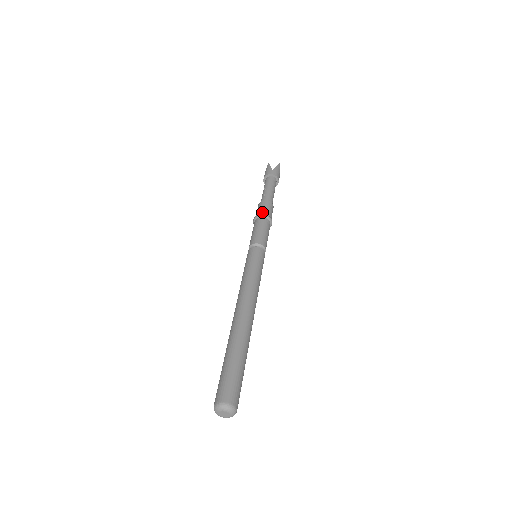
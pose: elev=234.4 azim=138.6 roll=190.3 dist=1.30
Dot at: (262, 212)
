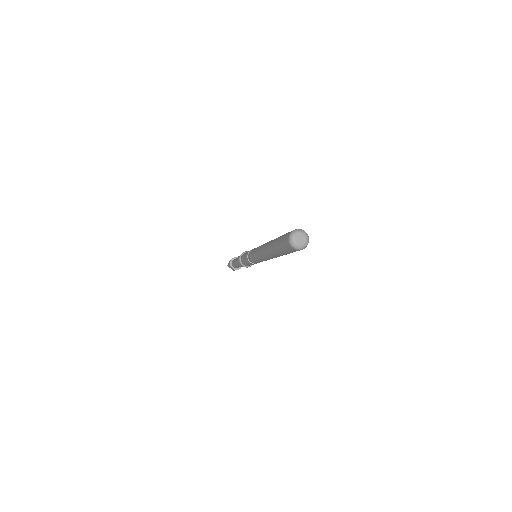
Dot at: occluded
